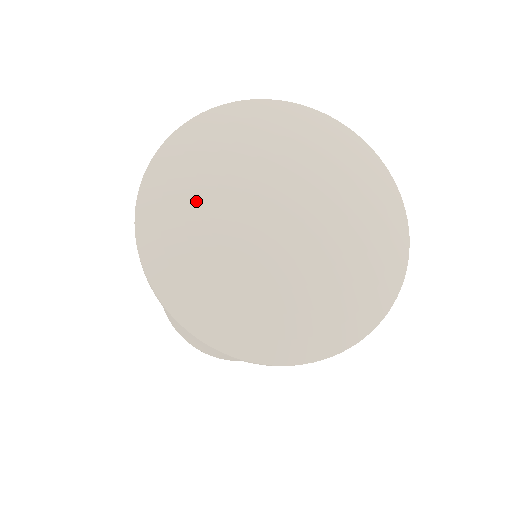
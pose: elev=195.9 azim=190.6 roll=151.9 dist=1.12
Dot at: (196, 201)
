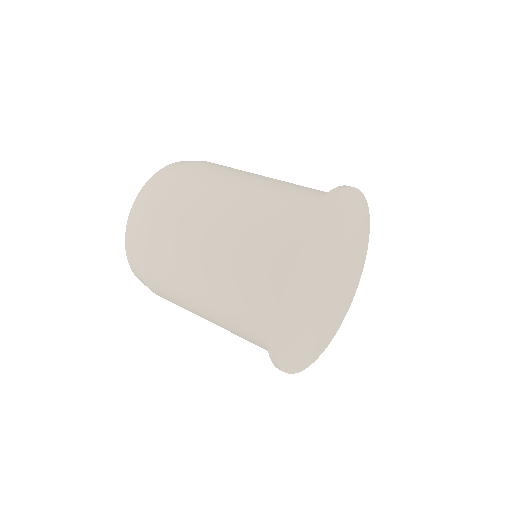
Dot at: (302, 332)
